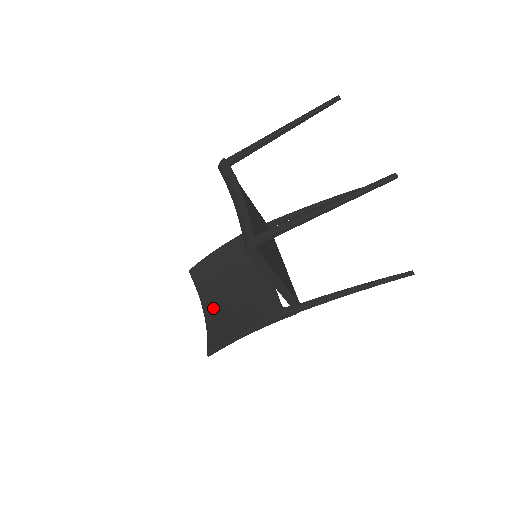
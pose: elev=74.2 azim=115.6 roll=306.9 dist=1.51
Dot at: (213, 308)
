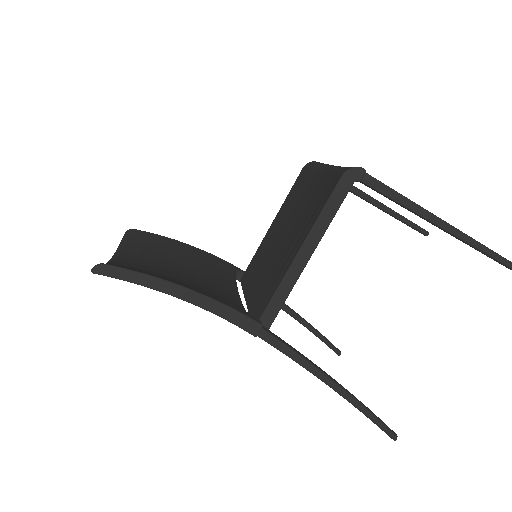
Dot at: (136, 260)
